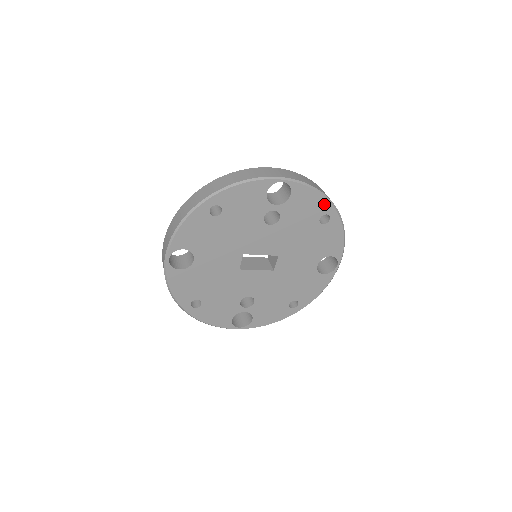
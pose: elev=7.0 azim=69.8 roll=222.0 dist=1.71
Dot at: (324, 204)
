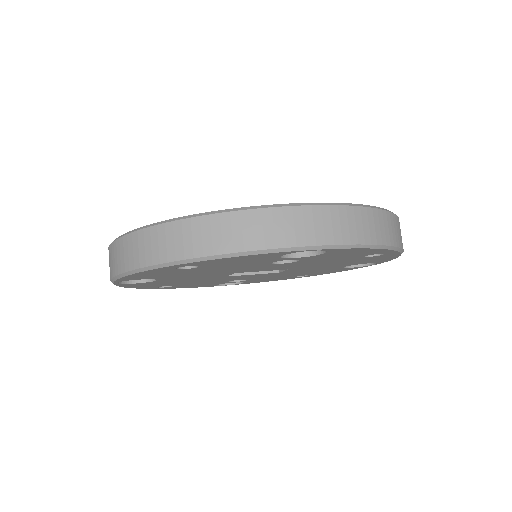
Dot at: (380, 251)
